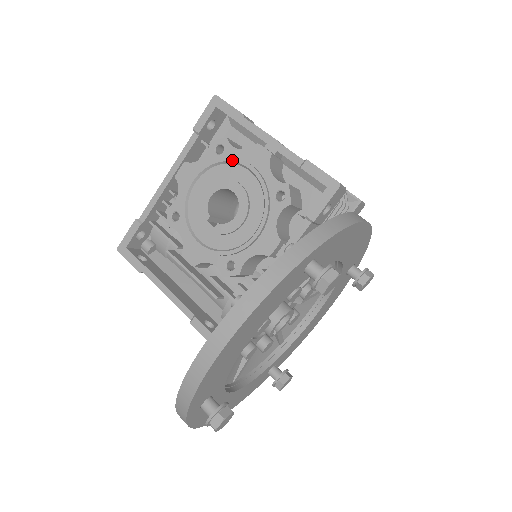
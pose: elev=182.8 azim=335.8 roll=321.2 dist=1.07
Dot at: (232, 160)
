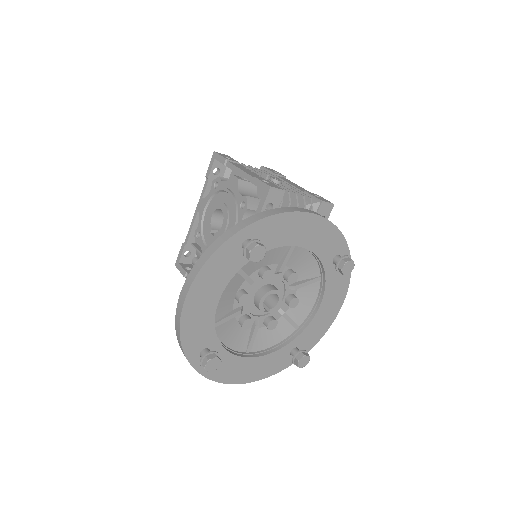
Dot at: (220, 189)
